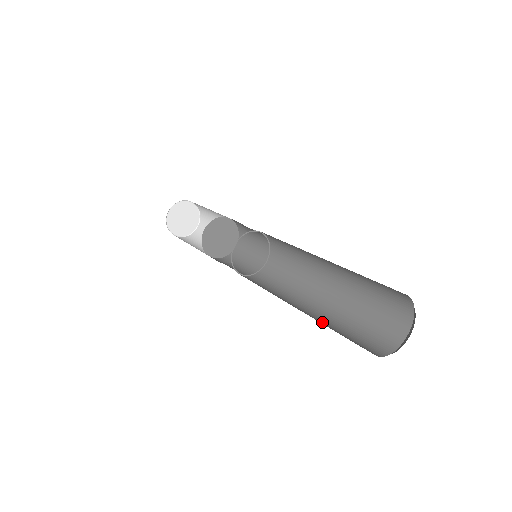
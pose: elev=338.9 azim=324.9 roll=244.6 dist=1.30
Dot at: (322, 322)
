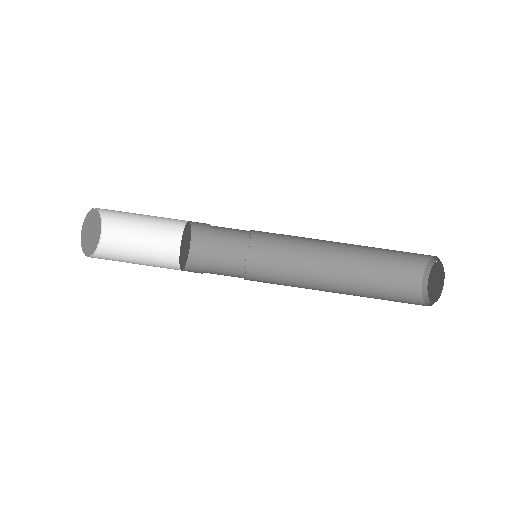
Dot at: (361, 287)
